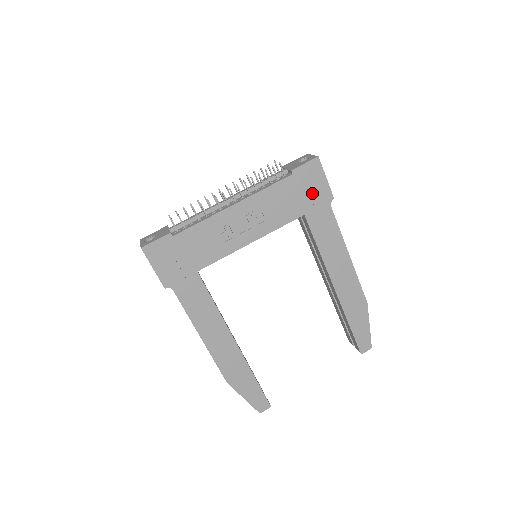
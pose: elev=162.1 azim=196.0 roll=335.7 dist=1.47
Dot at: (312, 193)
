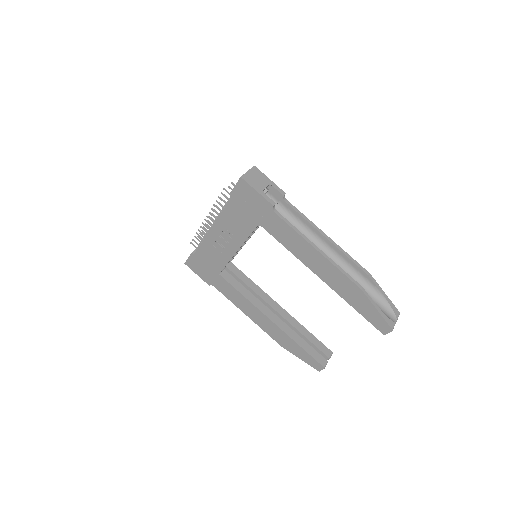
Dot at: (254, 206)
